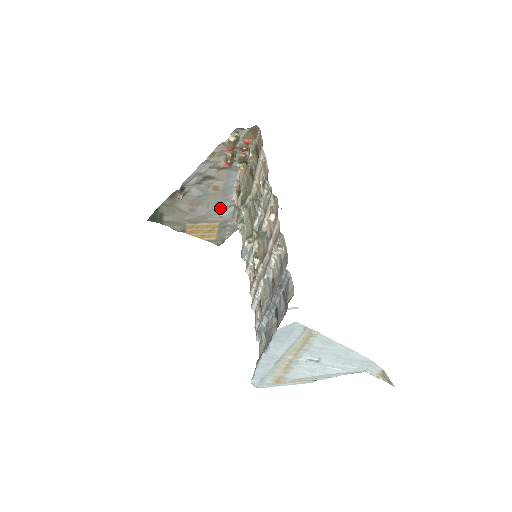
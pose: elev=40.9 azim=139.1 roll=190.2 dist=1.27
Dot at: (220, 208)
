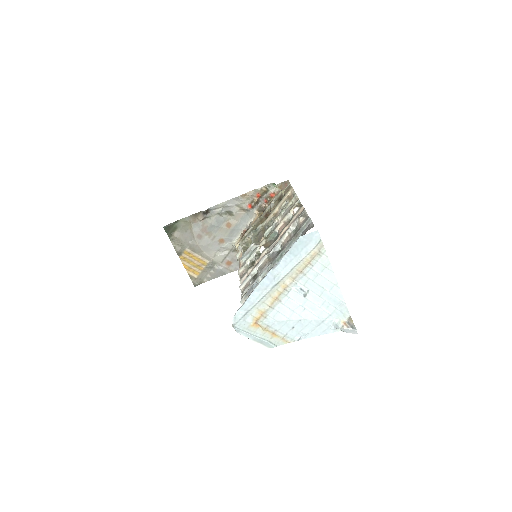
Dot at: (219, 246)
